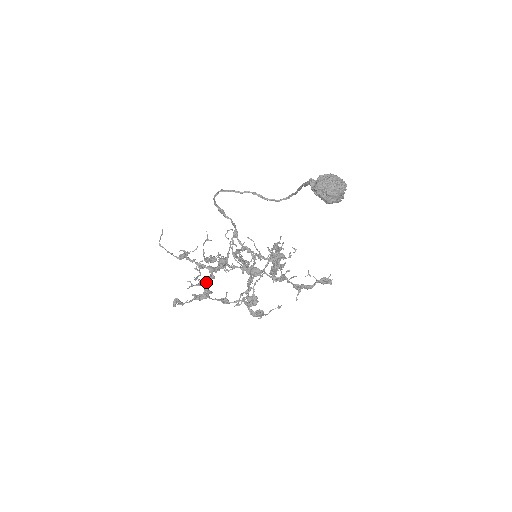
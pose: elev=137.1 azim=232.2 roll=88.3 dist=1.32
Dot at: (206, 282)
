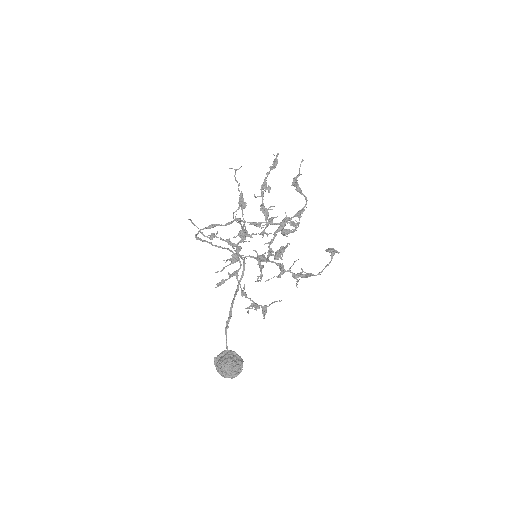
Dot at: (235, 258)
